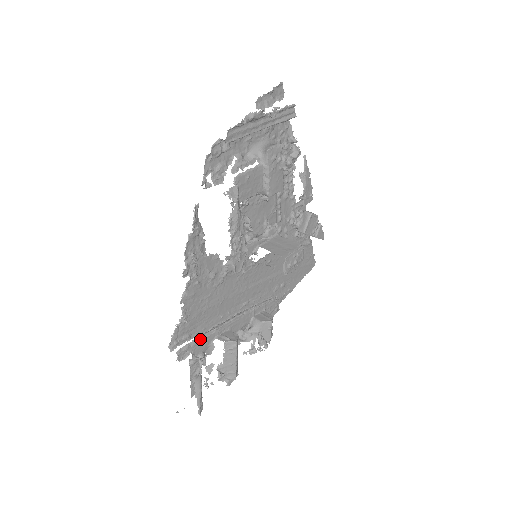
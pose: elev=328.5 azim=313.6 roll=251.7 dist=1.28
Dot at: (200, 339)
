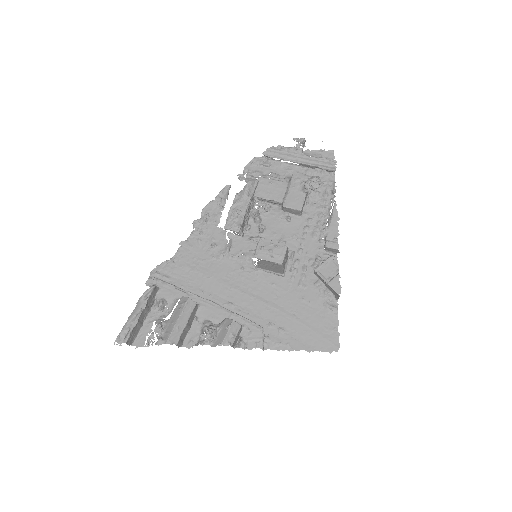
Dot at: (172, 285)
